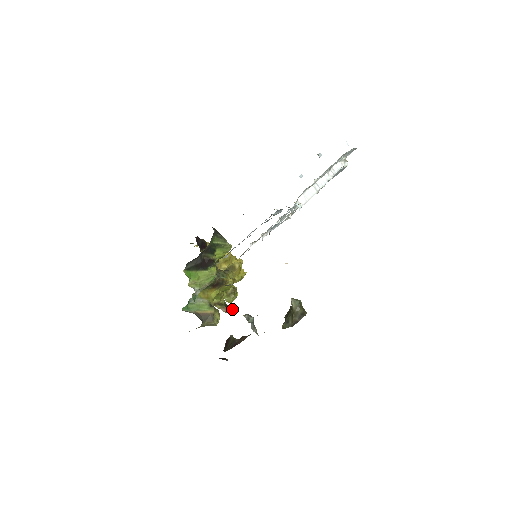
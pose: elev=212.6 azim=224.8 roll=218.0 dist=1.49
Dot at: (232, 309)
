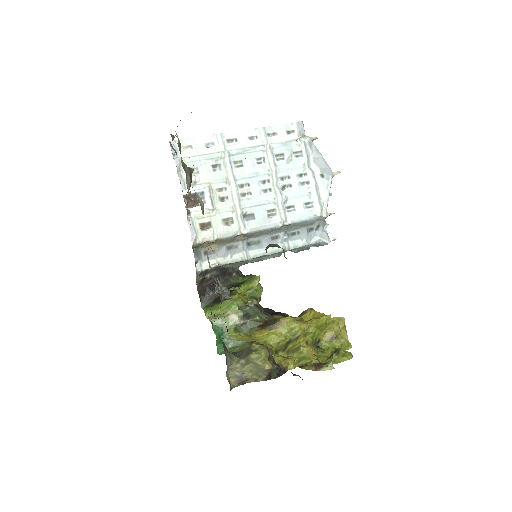
Dot at: (327, 365)
